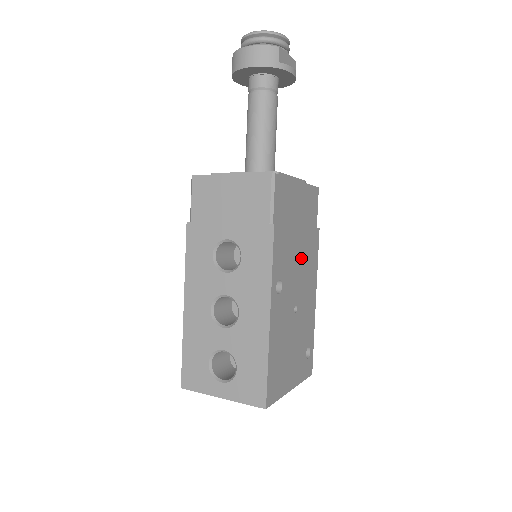
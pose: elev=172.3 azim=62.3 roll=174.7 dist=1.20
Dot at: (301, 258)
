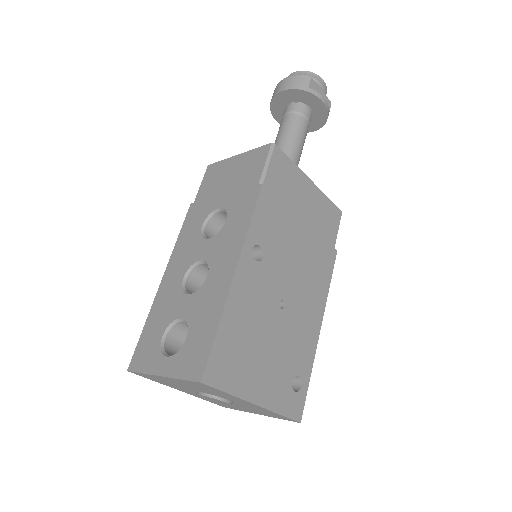
Dot at: (301, 256)
